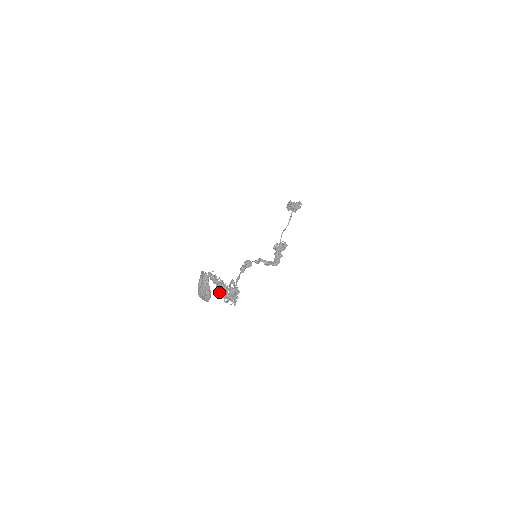
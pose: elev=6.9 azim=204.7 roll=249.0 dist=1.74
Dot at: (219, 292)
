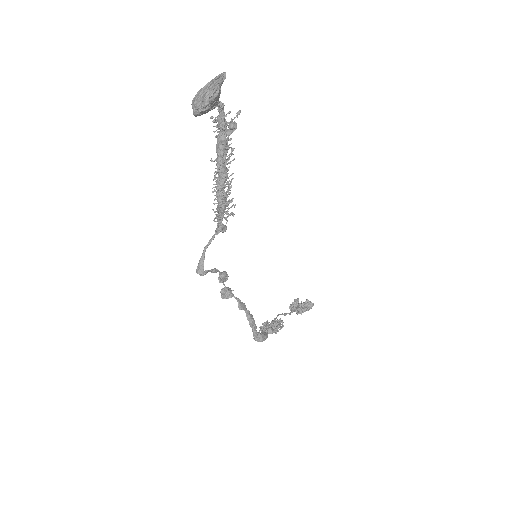
Dot at: (213, 161)
